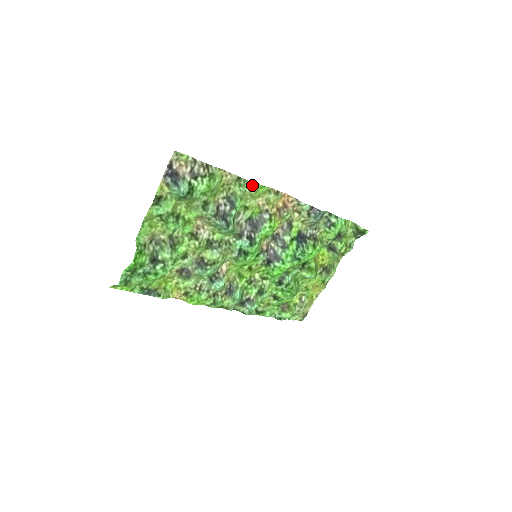
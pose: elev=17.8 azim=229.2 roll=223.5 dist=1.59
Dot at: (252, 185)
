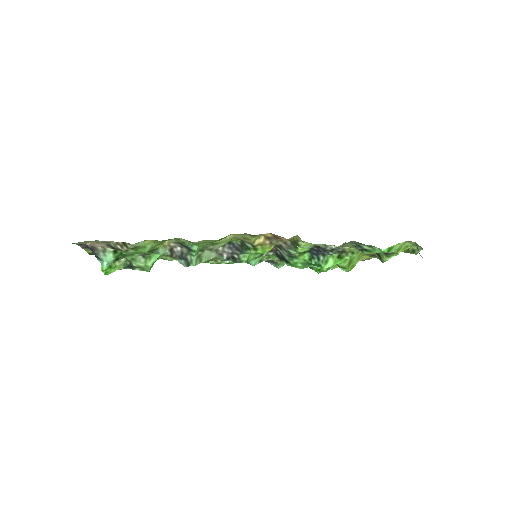
Dot at: occluded
